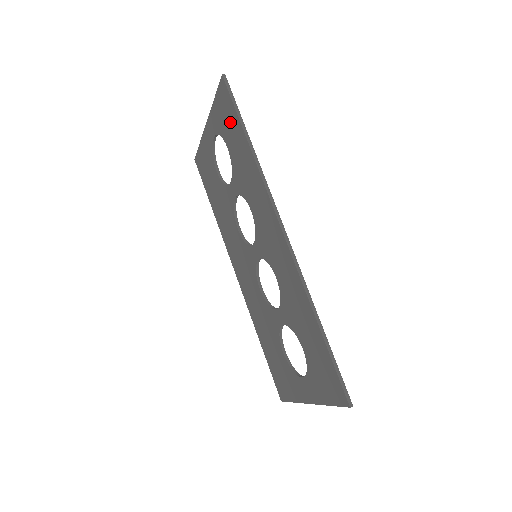
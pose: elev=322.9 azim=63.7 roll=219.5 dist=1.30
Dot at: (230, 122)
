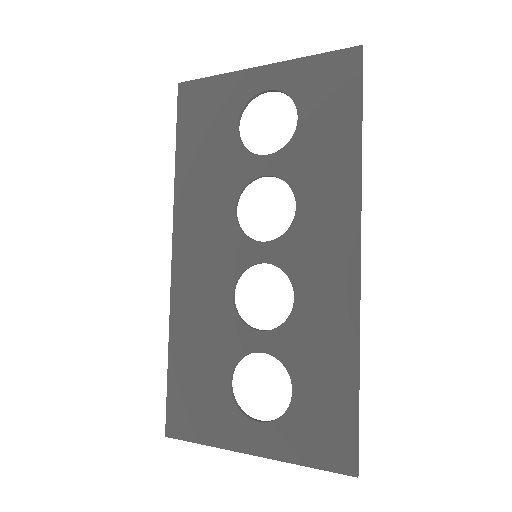
Dot at: (334, 98)
